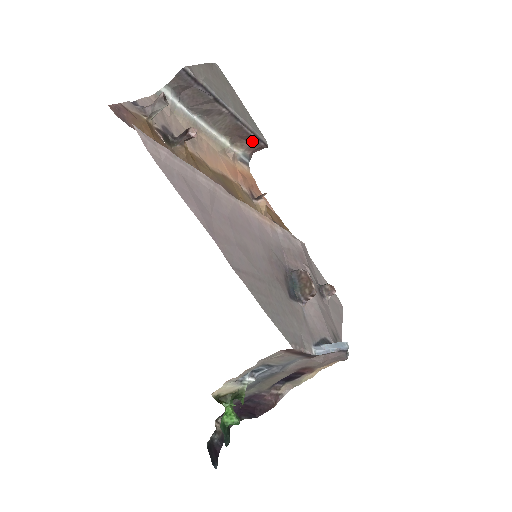
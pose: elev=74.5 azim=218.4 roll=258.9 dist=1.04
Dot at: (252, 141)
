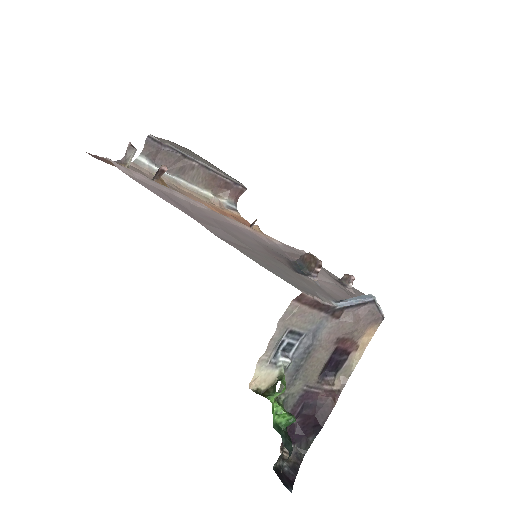
Dot at: (231, 188)
